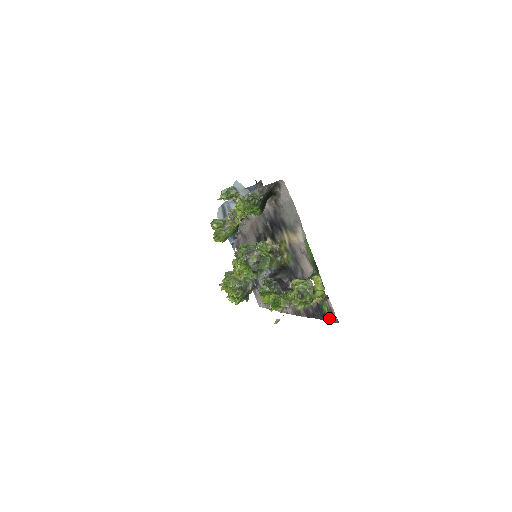
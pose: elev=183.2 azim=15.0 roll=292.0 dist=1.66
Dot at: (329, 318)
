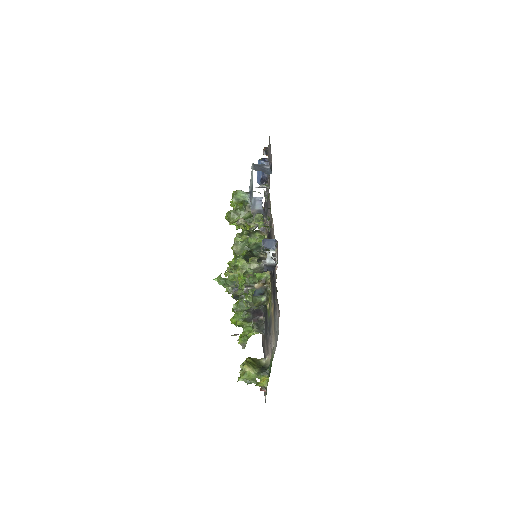
Dot at: occluded
